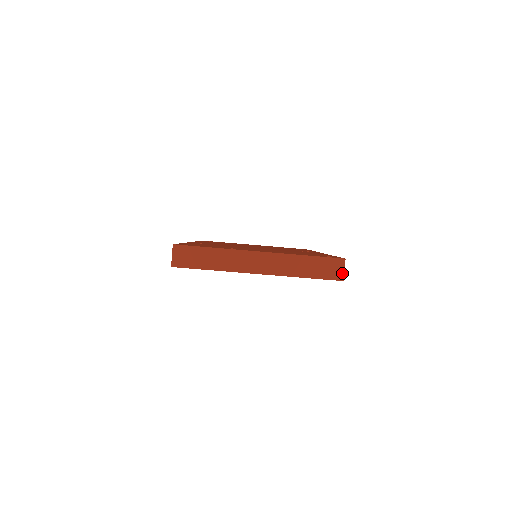
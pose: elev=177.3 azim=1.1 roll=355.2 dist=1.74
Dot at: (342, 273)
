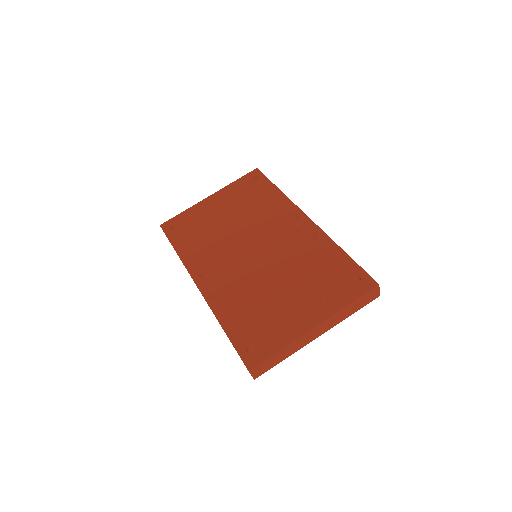
Dot at: (378, 293)
